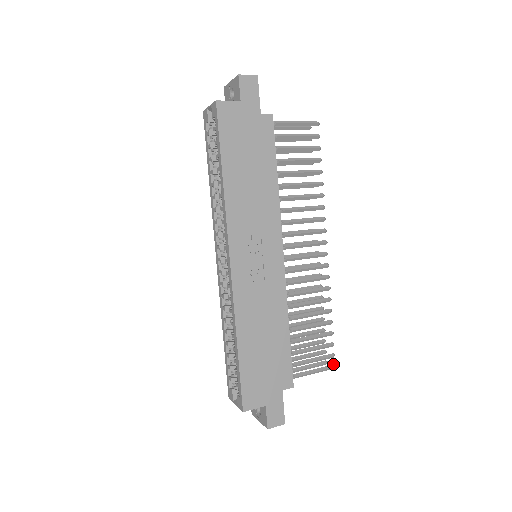
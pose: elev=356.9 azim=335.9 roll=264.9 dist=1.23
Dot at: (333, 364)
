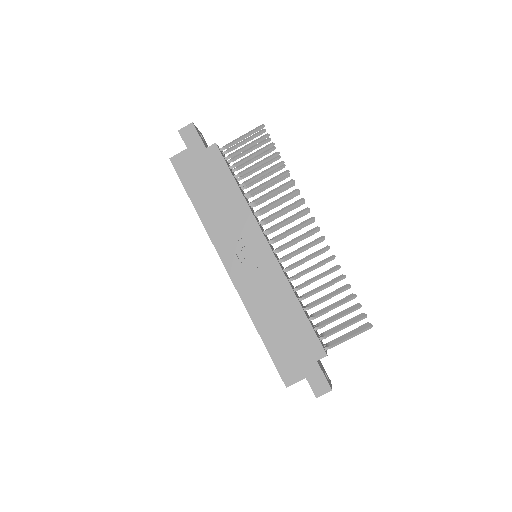
Dot at: (369, 324)
